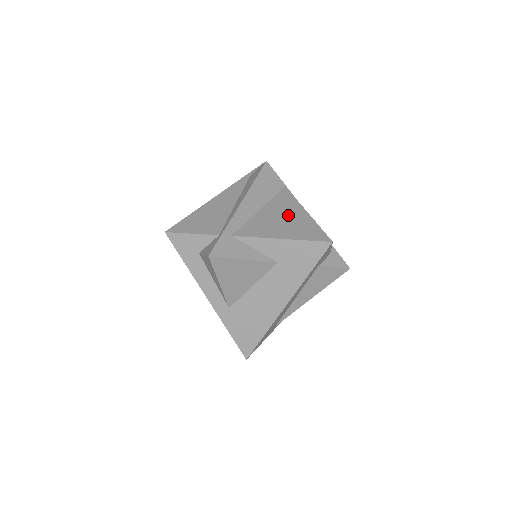
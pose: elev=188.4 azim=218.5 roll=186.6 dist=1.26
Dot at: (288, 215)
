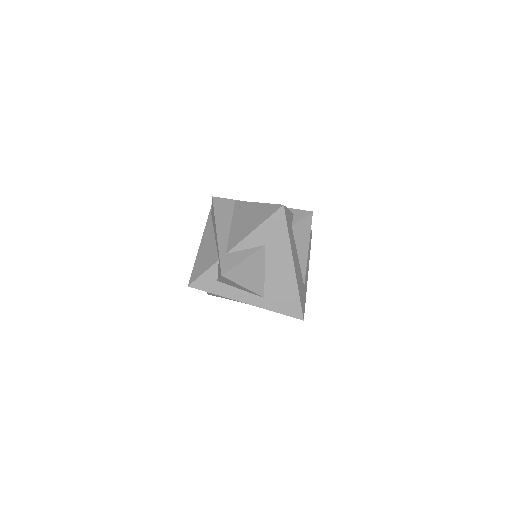
Dot at: (248, 214)
